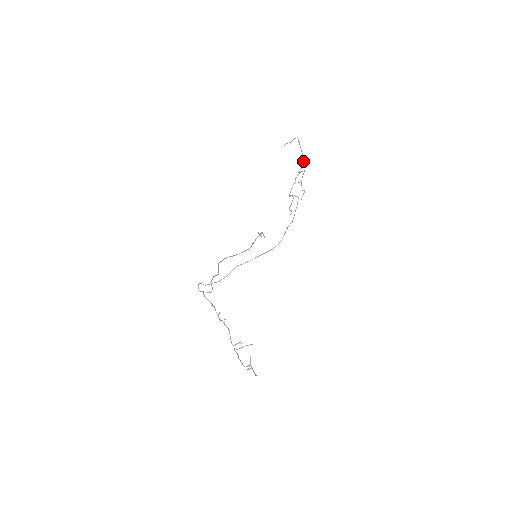
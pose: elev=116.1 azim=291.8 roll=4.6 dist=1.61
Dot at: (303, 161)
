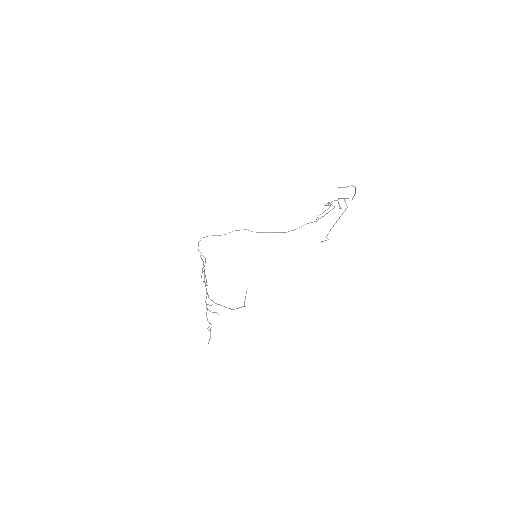
Dot at: (353, 197)
